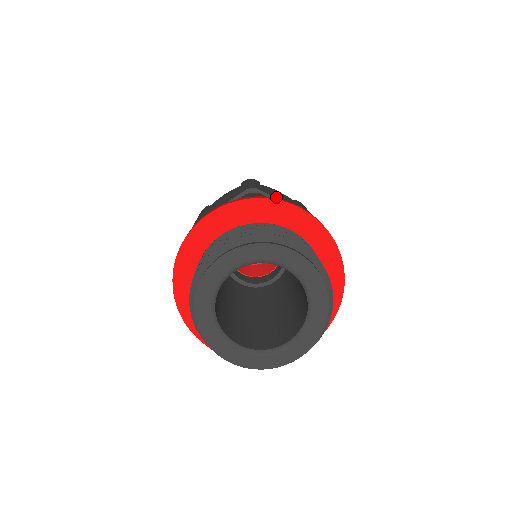
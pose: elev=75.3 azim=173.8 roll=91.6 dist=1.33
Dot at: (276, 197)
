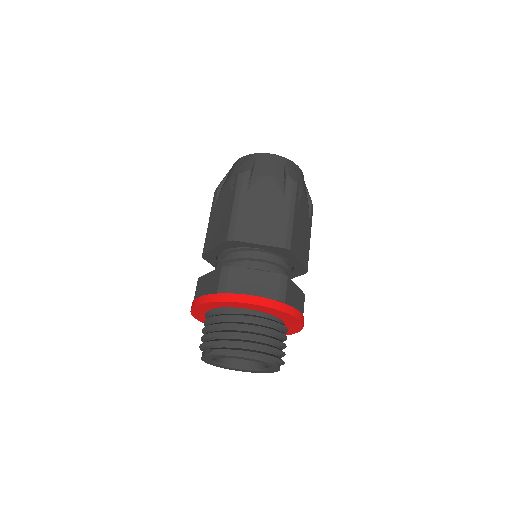
Dot at: (297, 252)
